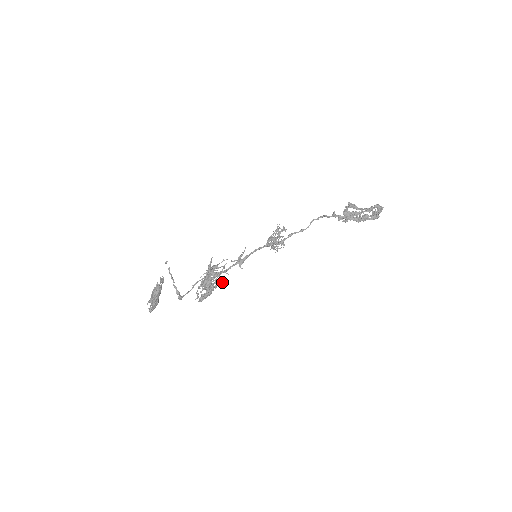
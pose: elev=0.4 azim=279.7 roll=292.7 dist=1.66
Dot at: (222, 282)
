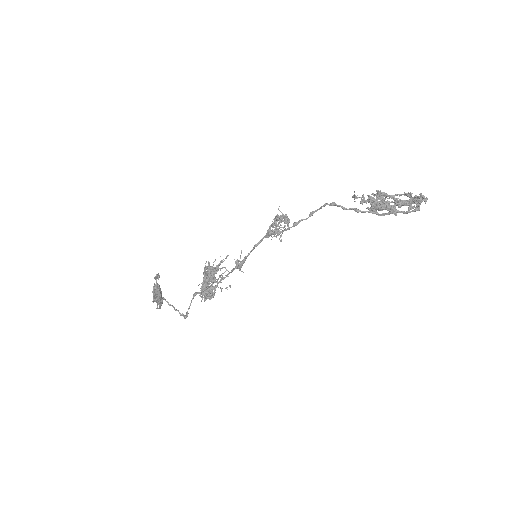
Dot at: (223, 273)
